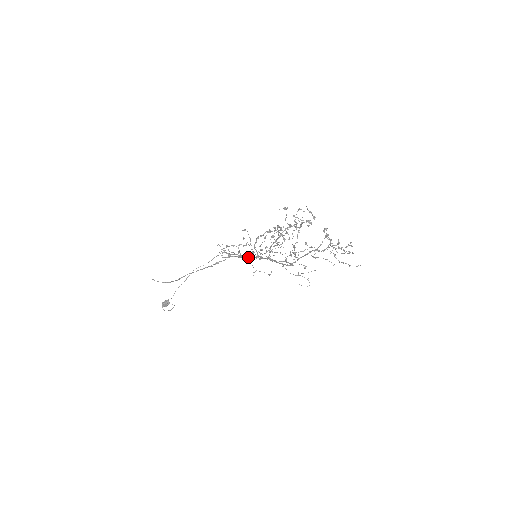
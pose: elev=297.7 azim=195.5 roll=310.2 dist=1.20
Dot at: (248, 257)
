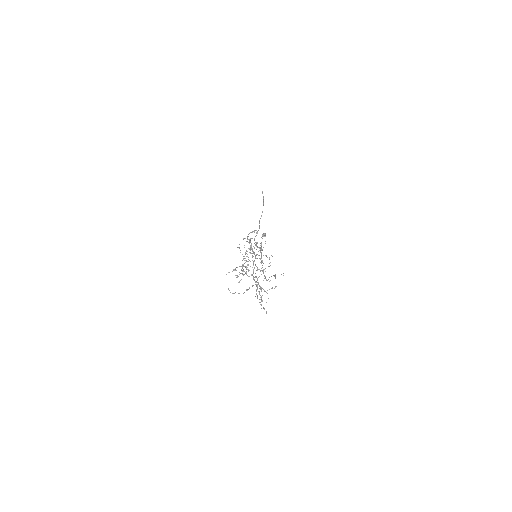
Dot at: occluded
